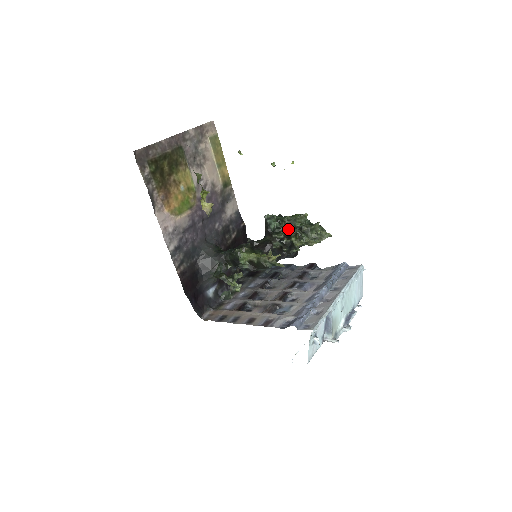
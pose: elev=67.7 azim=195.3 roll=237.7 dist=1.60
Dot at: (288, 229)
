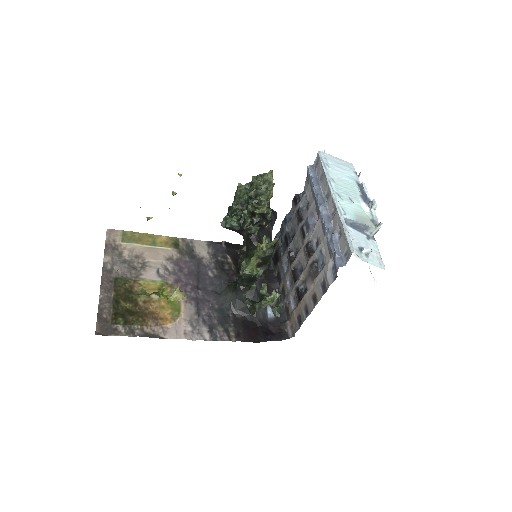
Dot at: (245, 209)
